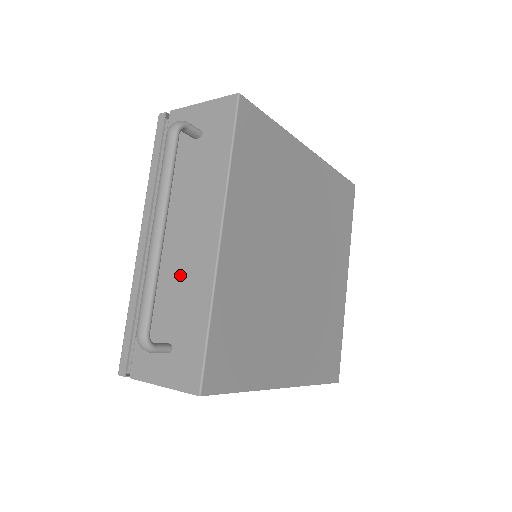
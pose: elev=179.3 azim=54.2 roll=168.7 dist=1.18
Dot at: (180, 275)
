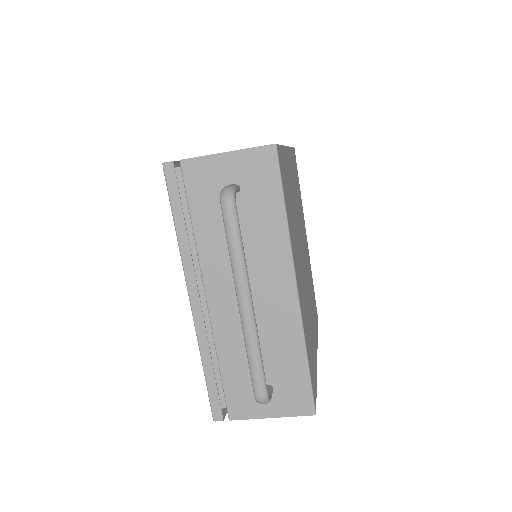
Dot at: (260, 327)
